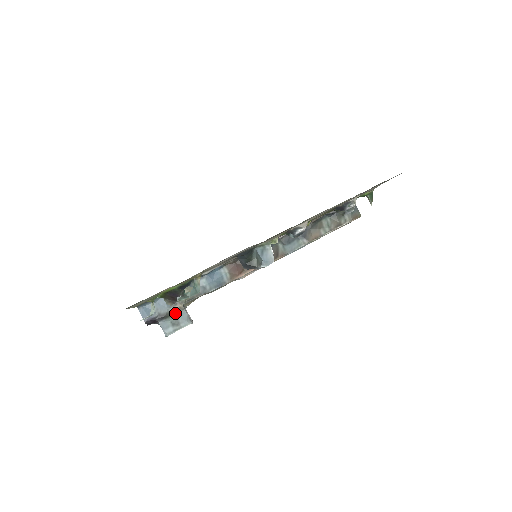
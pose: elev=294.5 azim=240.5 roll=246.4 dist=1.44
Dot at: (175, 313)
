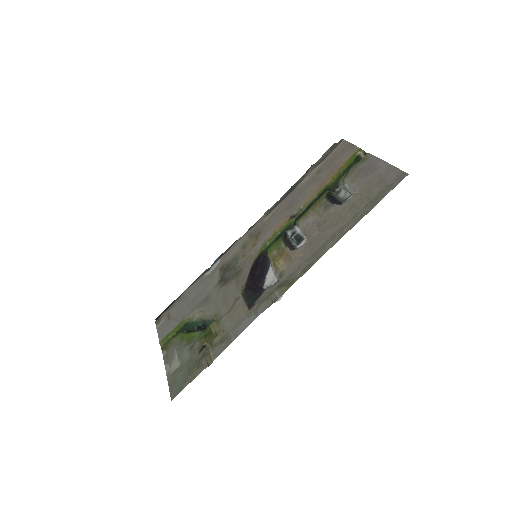
Dot at: occluded
